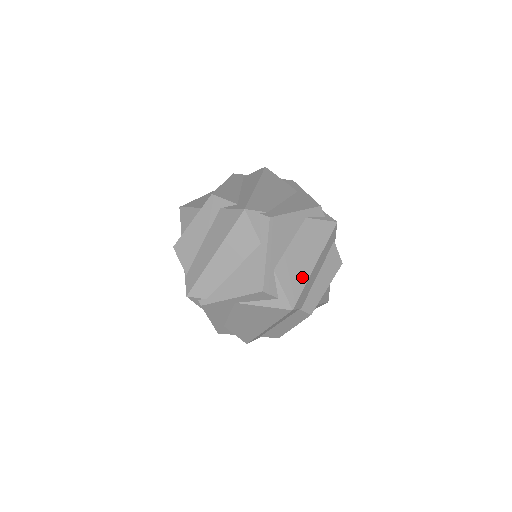
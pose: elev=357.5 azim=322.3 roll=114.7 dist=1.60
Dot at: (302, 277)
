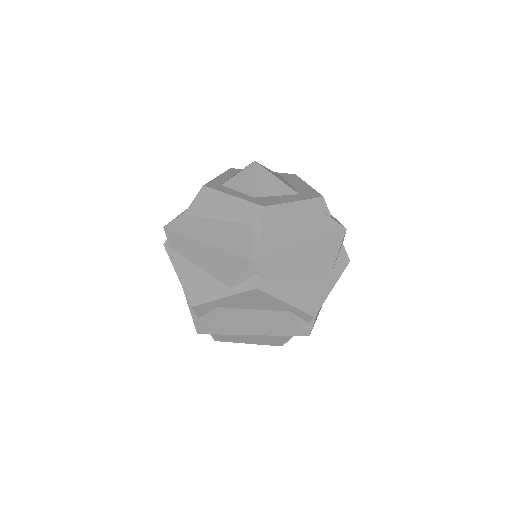
Dot at: (232, 330)
